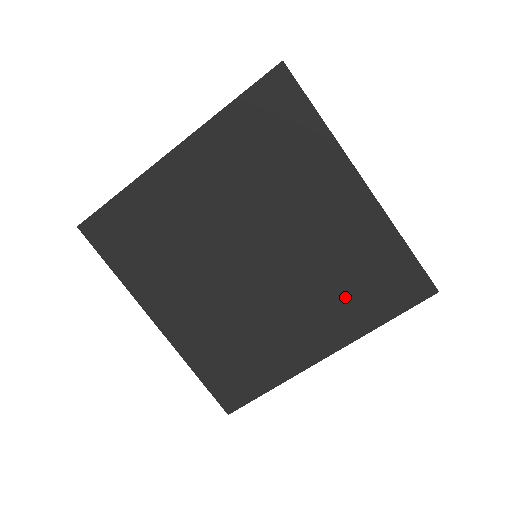
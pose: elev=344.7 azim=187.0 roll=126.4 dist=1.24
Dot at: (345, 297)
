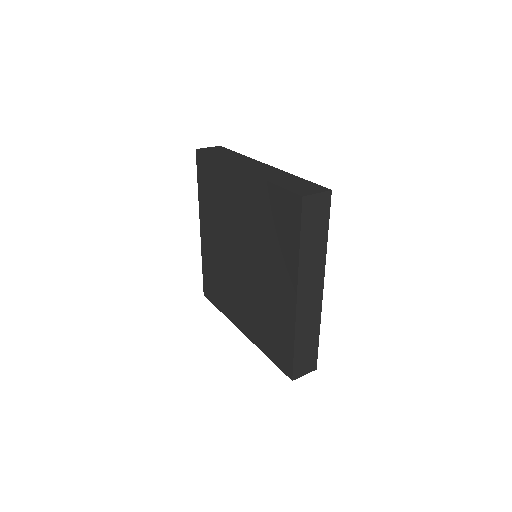
Dot at: (276, 246)
